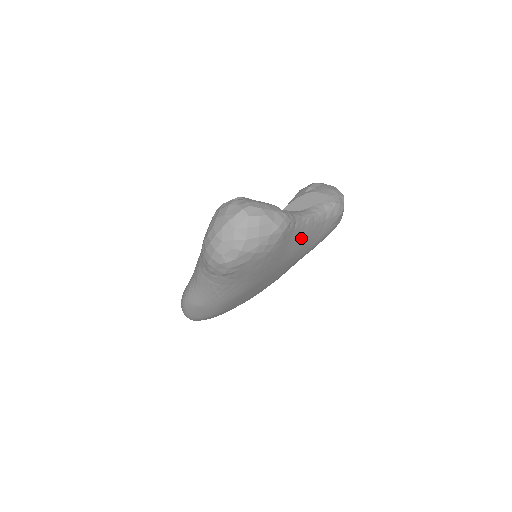
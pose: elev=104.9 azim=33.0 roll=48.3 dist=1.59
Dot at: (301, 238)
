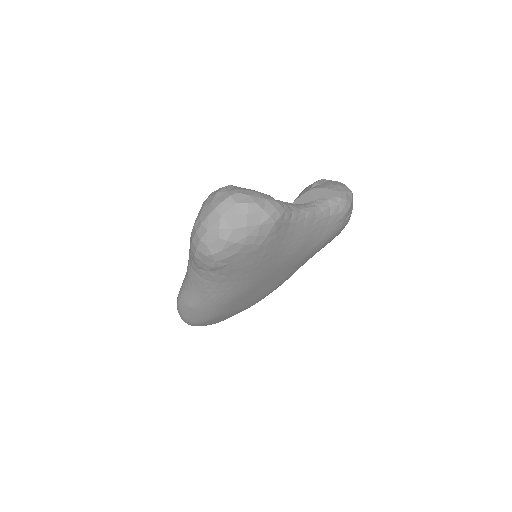
Dot at: (300, 234)
